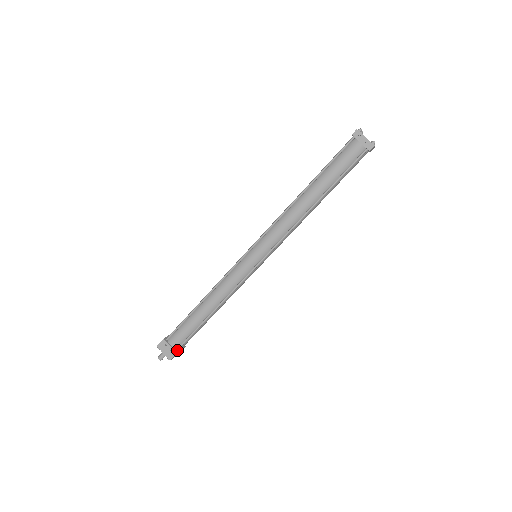
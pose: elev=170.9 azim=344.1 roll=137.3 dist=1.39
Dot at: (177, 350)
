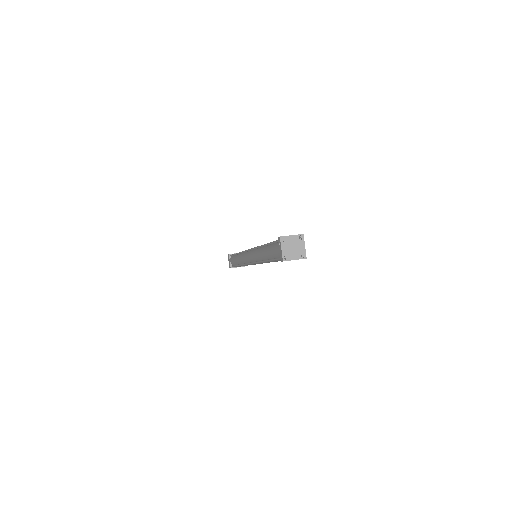
Dot at: (232, 266)
